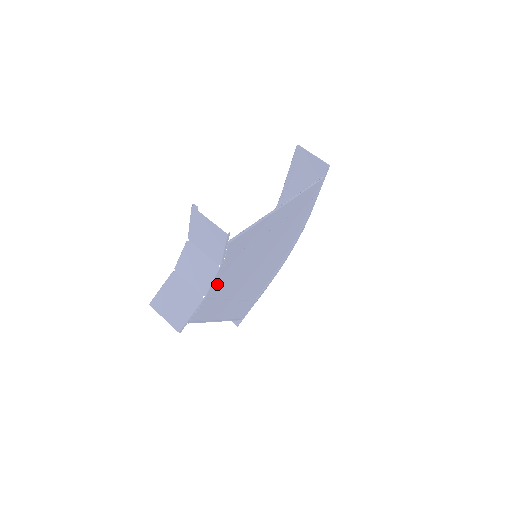
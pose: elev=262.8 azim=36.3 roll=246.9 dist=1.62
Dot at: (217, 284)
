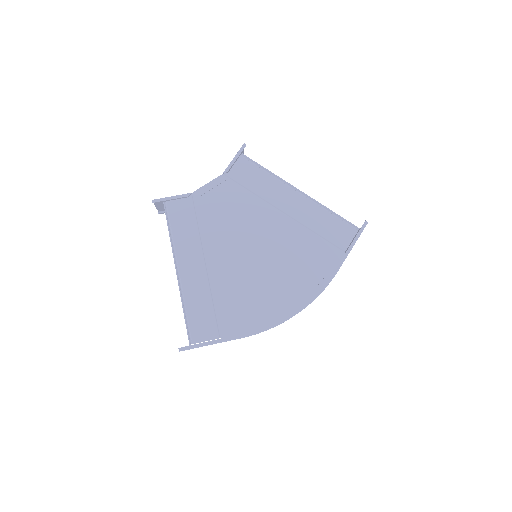
Dot at: (209, 198)
